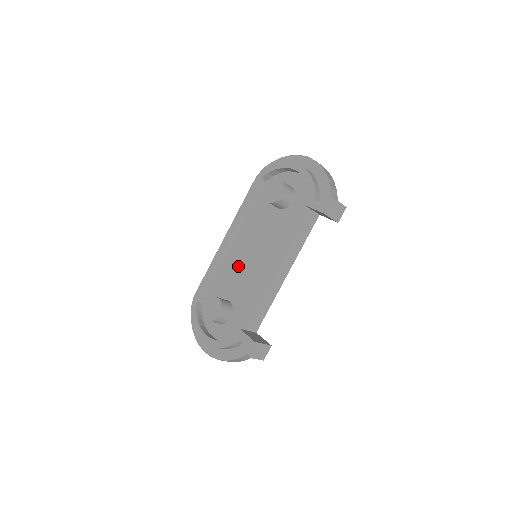
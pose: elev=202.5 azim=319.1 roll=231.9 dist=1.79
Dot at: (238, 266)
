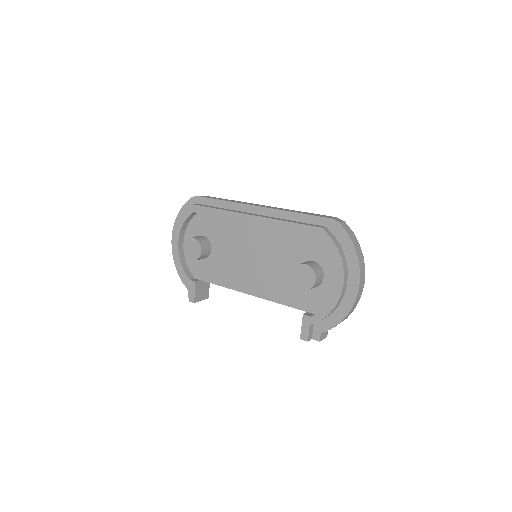
Dot at: (239, 243)
